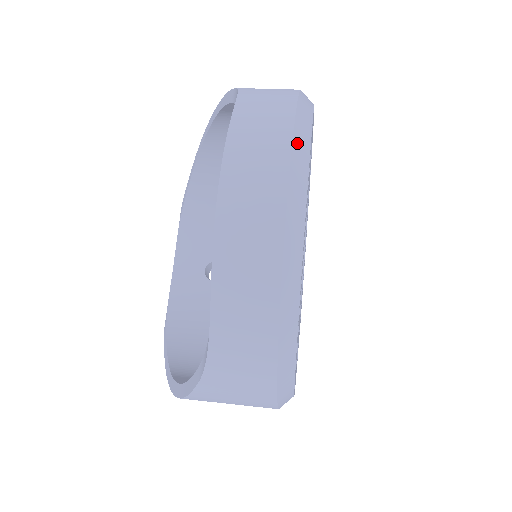
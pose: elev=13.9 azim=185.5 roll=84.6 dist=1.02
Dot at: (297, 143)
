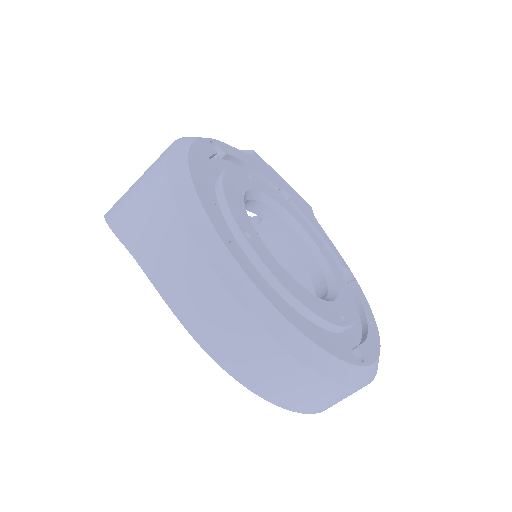
Dot at: (257, 315)
